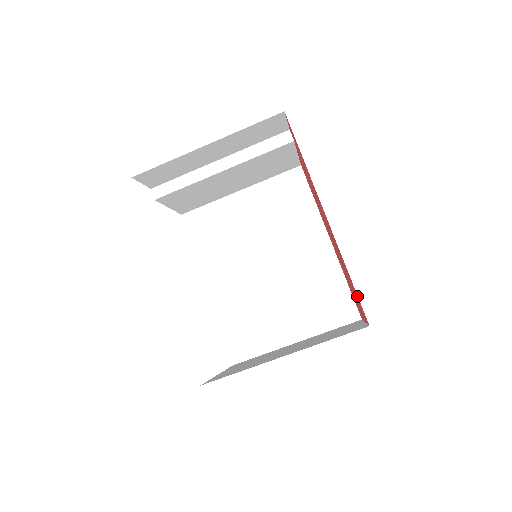
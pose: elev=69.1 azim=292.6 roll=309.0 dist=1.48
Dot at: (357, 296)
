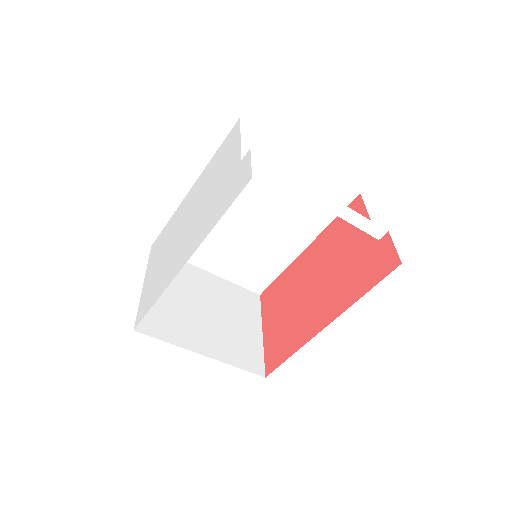
Dot at: (279, 360)
